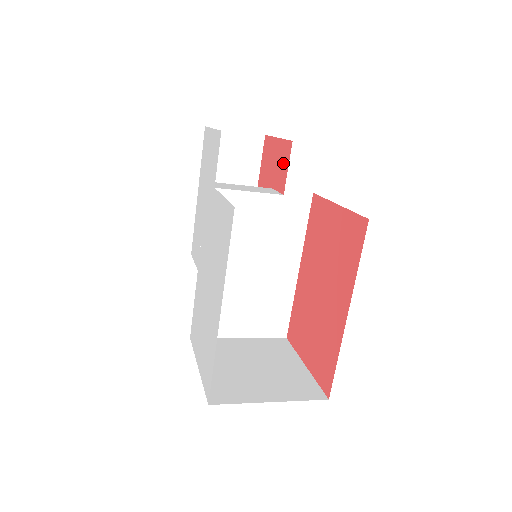
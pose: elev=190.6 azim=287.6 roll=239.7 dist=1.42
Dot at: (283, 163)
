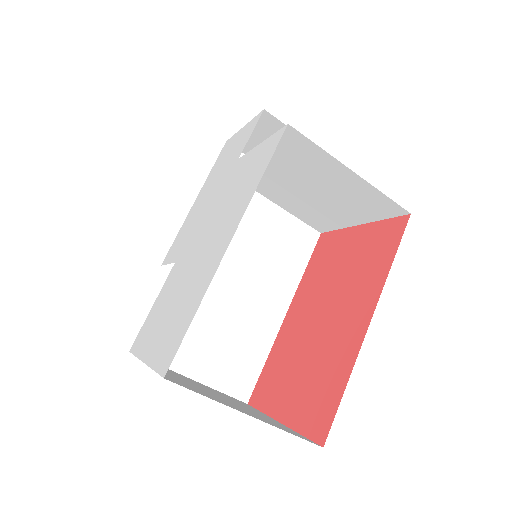
Dot at: occluded
